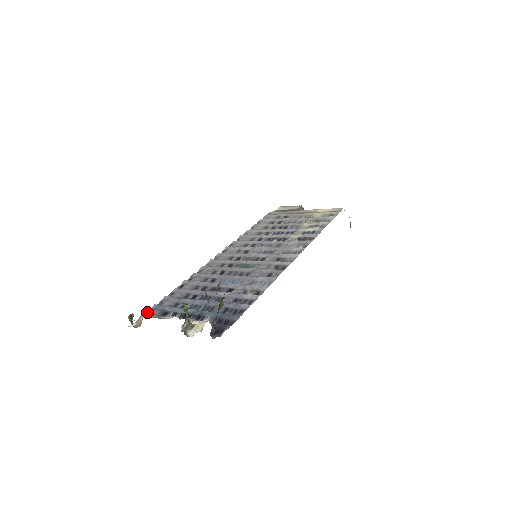
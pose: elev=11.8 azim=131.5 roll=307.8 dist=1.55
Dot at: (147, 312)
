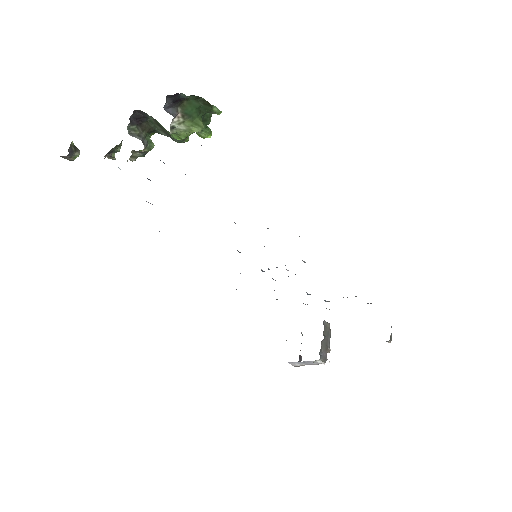
Dot at: occluded
